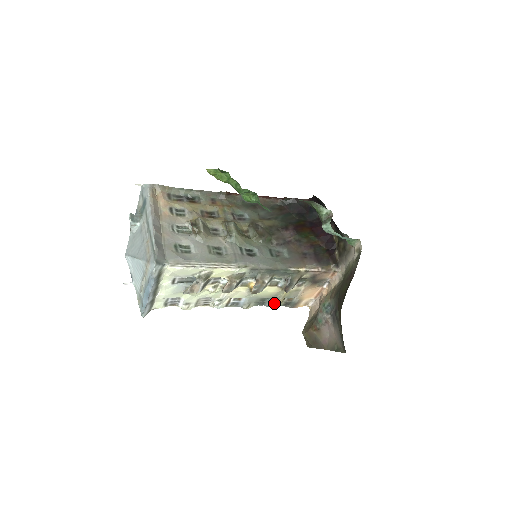
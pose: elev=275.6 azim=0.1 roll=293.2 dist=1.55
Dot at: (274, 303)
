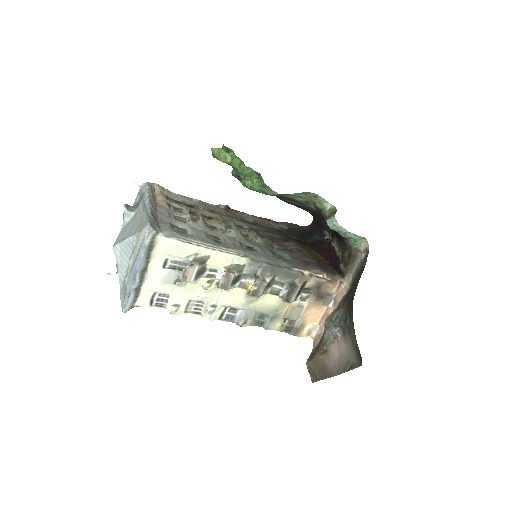
Dot at: (274, 324)
